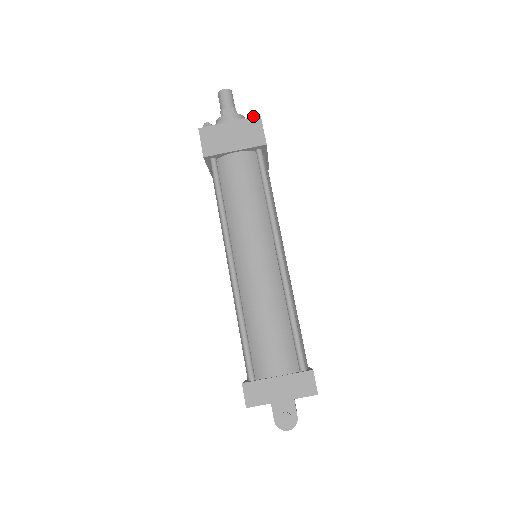
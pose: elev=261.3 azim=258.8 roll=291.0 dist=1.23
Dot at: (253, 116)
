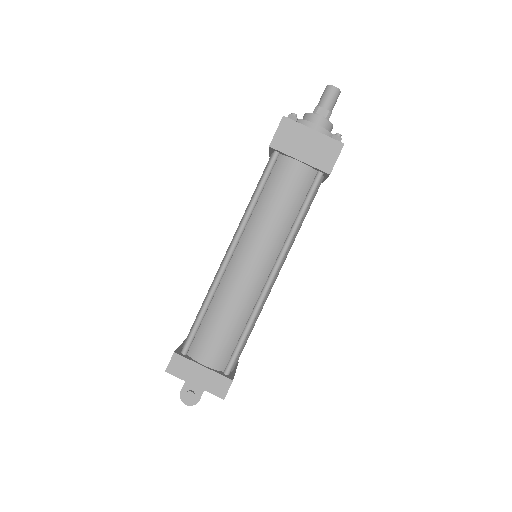
Dot at: (338, 138)
